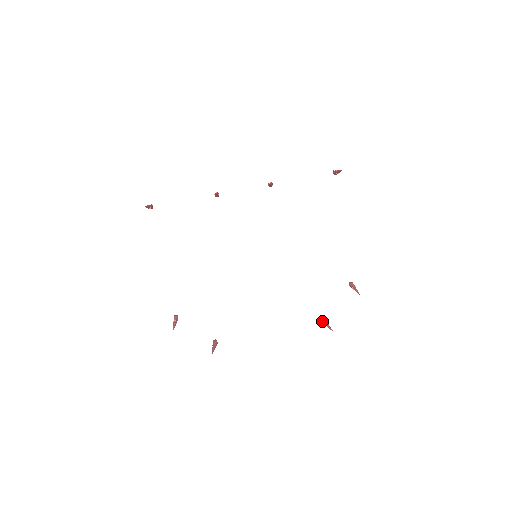
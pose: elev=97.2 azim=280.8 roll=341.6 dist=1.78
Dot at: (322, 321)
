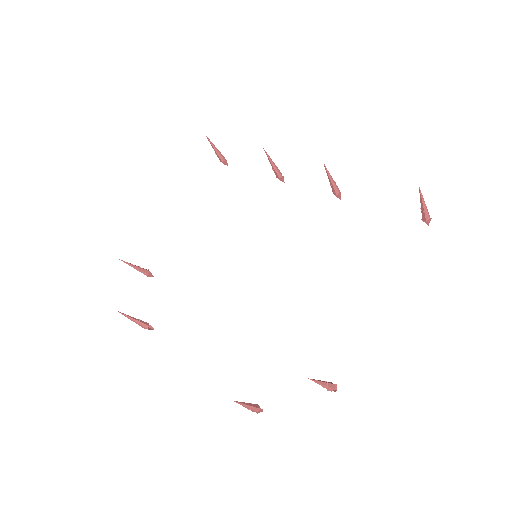
Dot at: occluded
